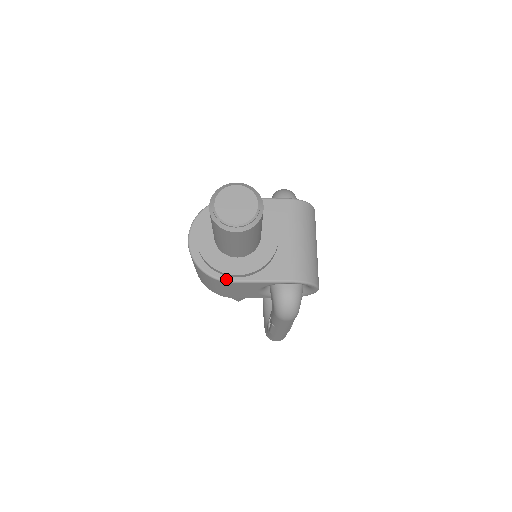
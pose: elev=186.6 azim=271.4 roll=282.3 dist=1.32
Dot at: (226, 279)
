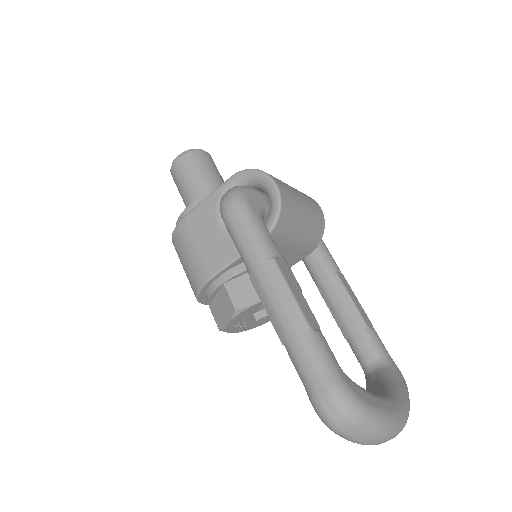
Dot at: (182, 219)
